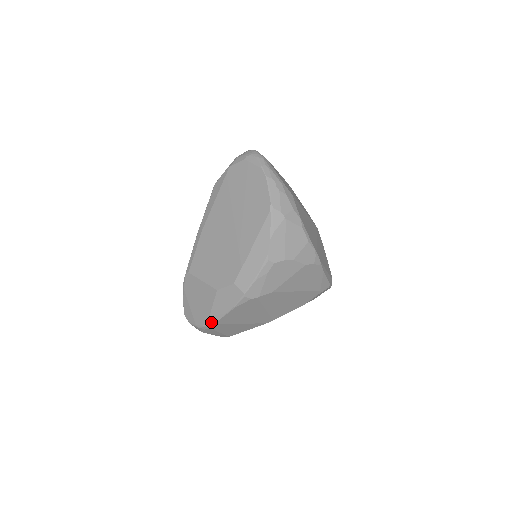
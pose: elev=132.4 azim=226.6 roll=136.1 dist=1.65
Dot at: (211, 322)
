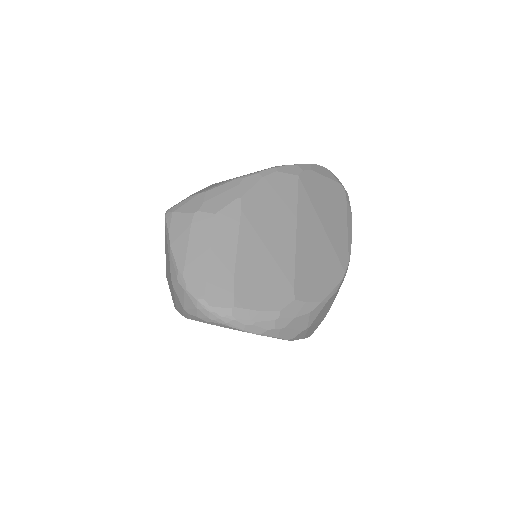
Dot at: occluded
